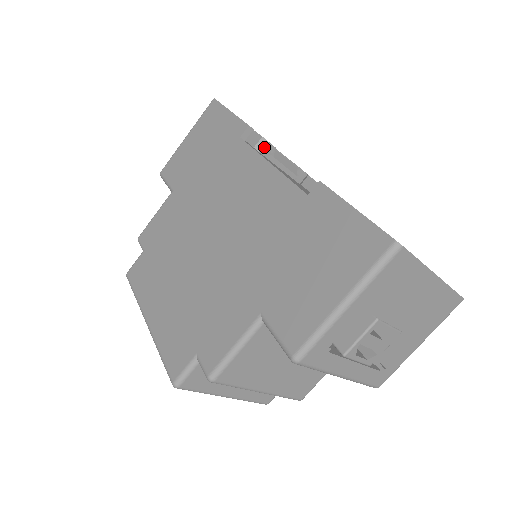
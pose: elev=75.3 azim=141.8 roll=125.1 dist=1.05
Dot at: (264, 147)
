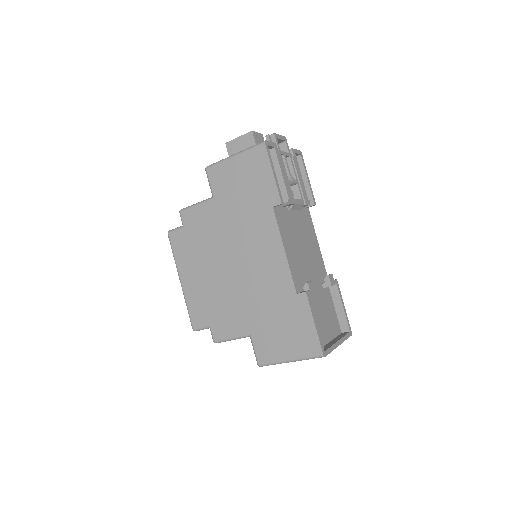
Dot at: (287, 205)
